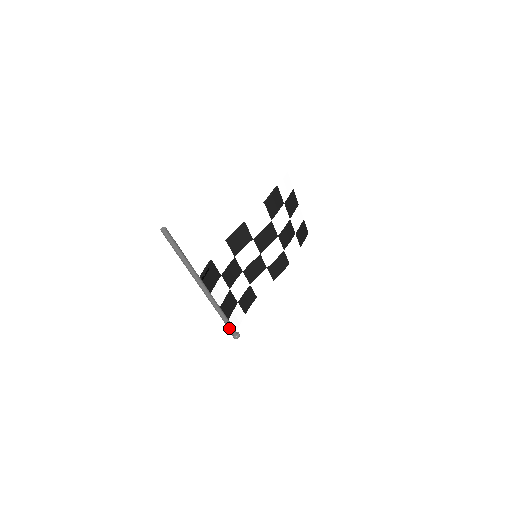
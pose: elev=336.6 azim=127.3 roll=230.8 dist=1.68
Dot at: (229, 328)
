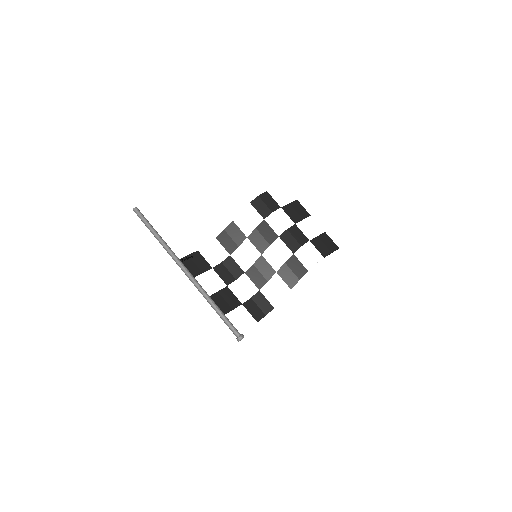
Dot at: (227, 324)
